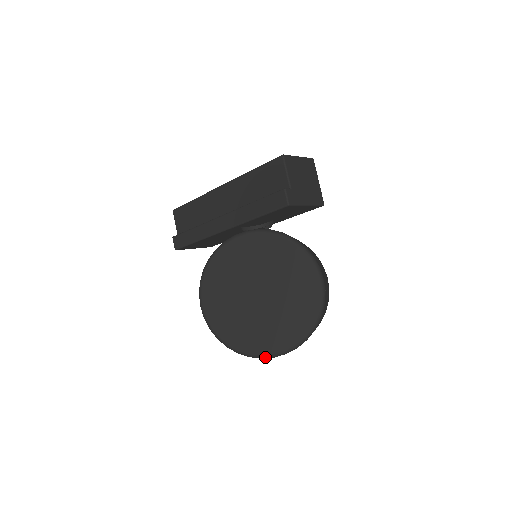
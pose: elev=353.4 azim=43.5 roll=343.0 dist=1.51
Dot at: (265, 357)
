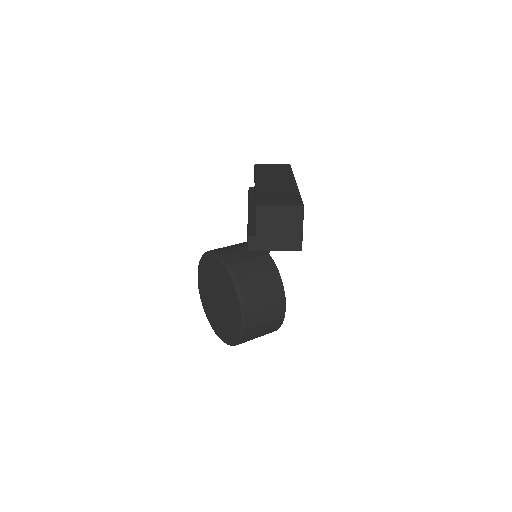
Dot at: (217, 335)
